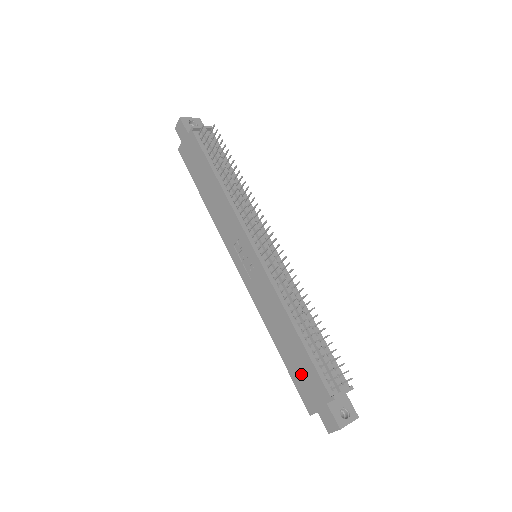
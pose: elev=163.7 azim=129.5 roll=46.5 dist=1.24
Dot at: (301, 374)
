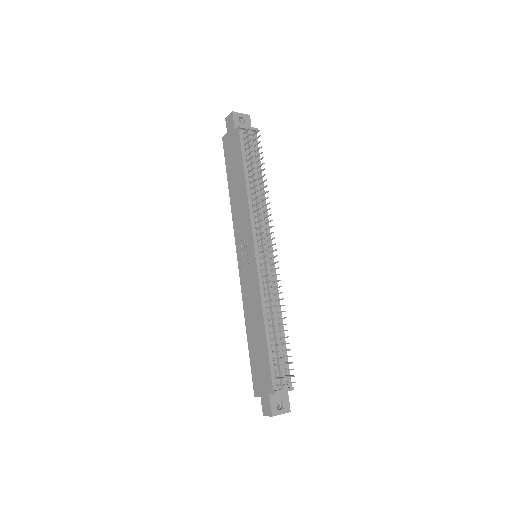
Dot at: (258, 364)
